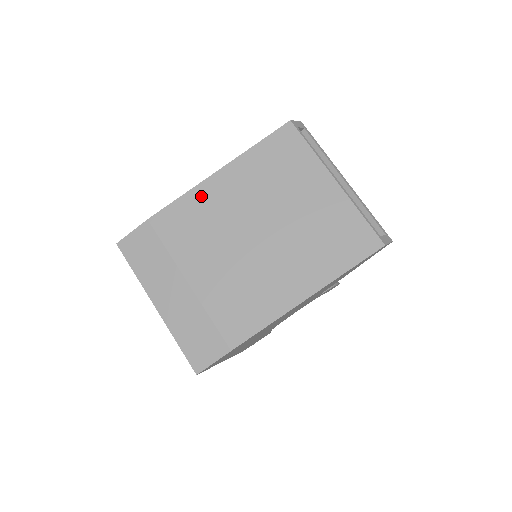
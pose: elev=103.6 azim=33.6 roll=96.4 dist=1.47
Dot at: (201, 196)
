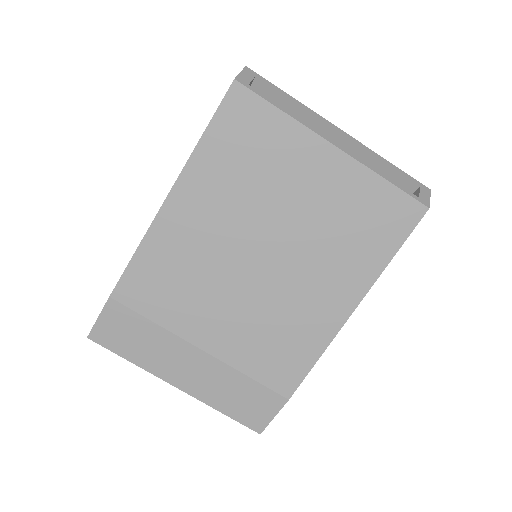
Dot at: (162, 240)
